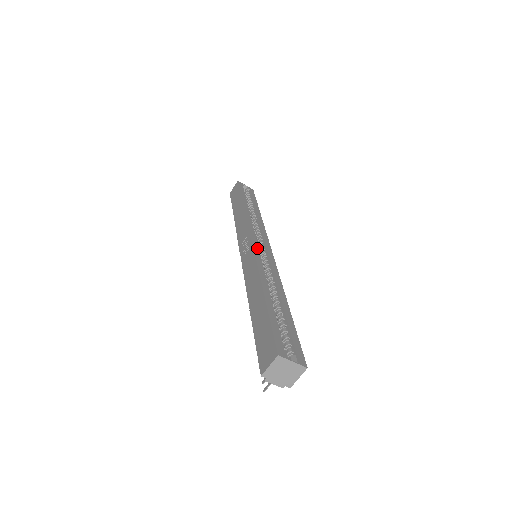
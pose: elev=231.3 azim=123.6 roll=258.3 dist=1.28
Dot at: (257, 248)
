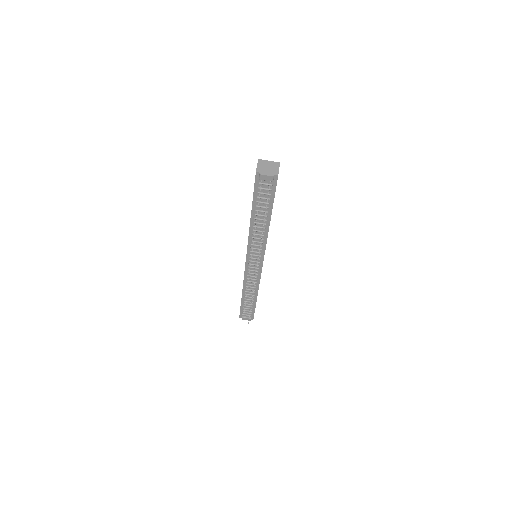
Dot at: occluded
